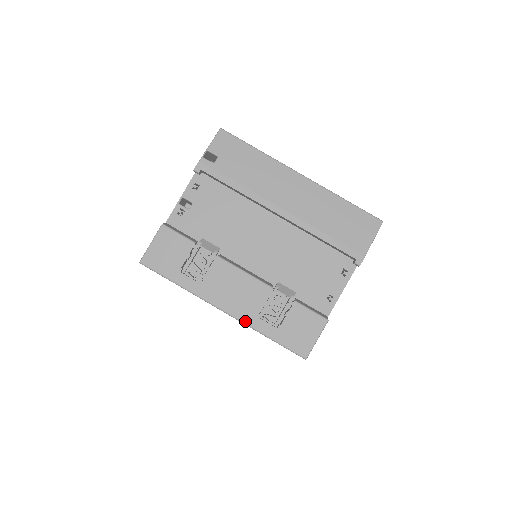
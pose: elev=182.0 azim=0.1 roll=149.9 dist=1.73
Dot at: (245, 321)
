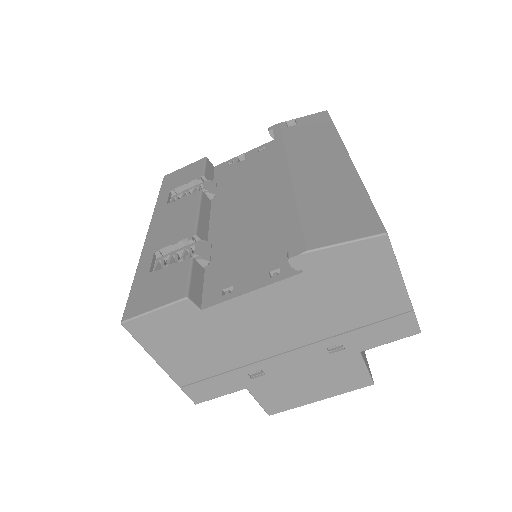
Dot at: (144, 250)
